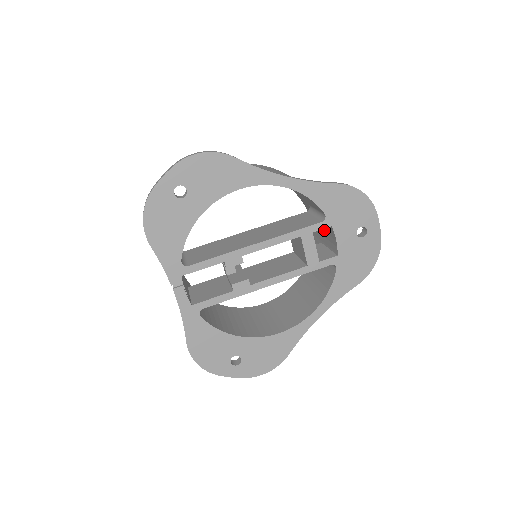
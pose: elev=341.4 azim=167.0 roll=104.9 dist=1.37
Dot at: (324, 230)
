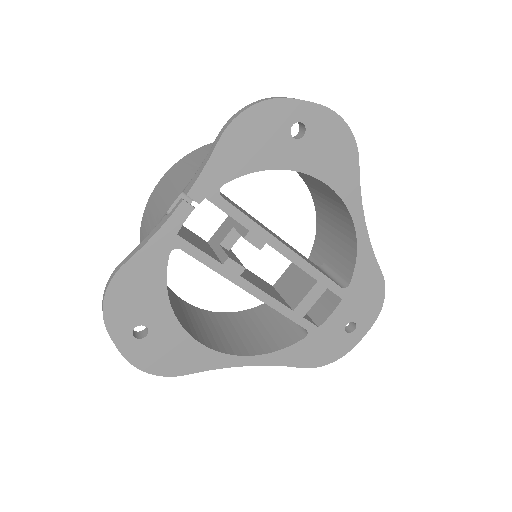
Dot at: occluded
